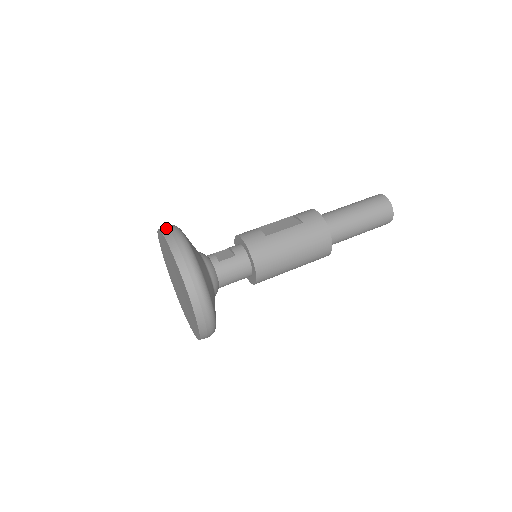
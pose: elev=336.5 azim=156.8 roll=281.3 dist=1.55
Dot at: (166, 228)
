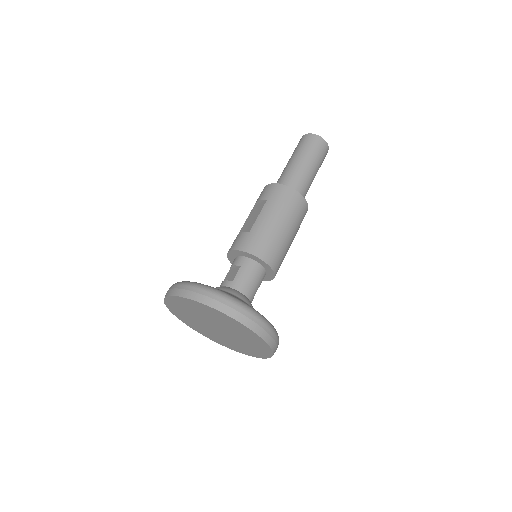
Dot at: (169, 290)
